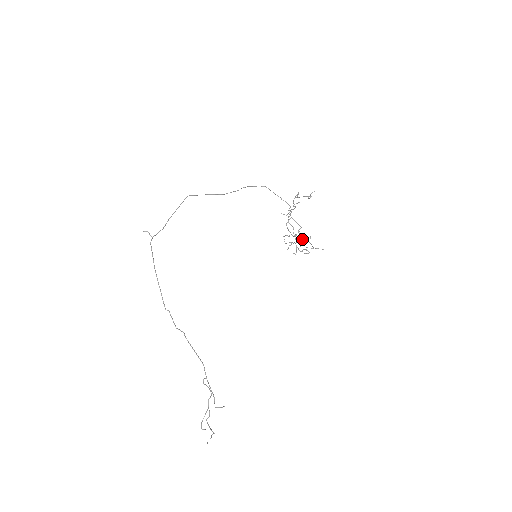
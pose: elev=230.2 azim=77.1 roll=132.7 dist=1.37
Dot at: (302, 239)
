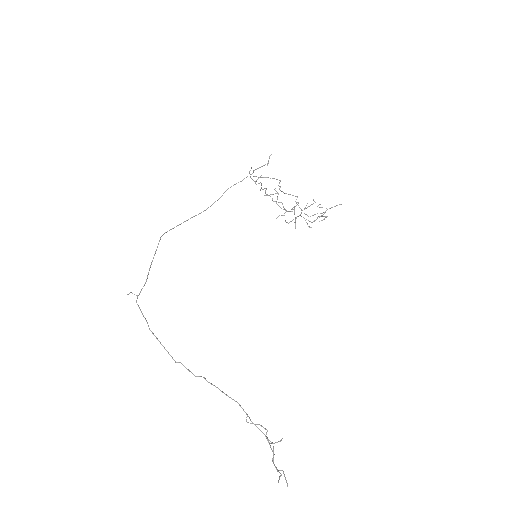
Dot at: occluded
